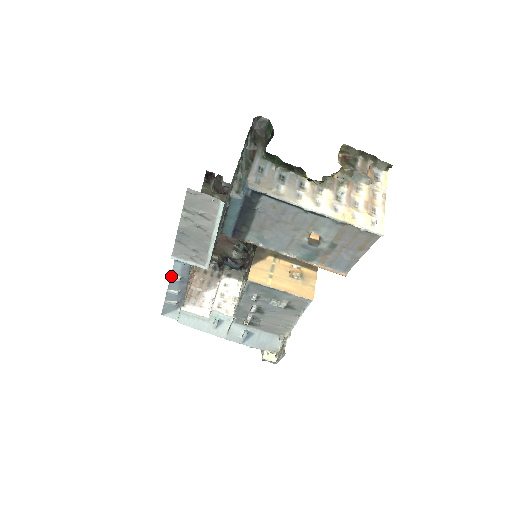
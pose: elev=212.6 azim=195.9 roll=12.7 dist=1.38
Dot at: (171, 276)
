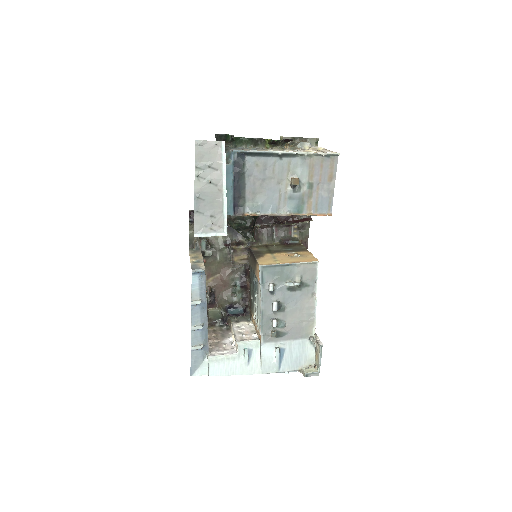
Dot at: (192, 301)
